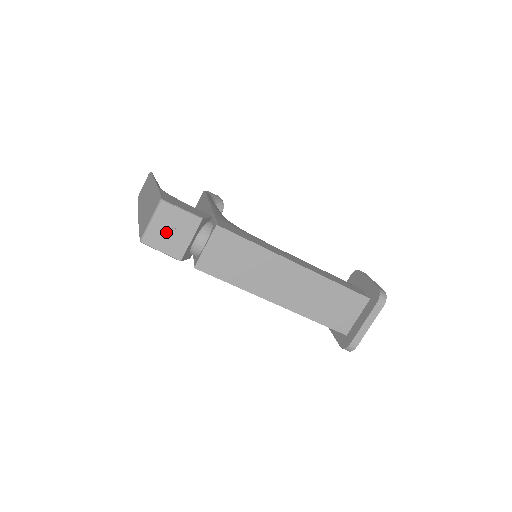
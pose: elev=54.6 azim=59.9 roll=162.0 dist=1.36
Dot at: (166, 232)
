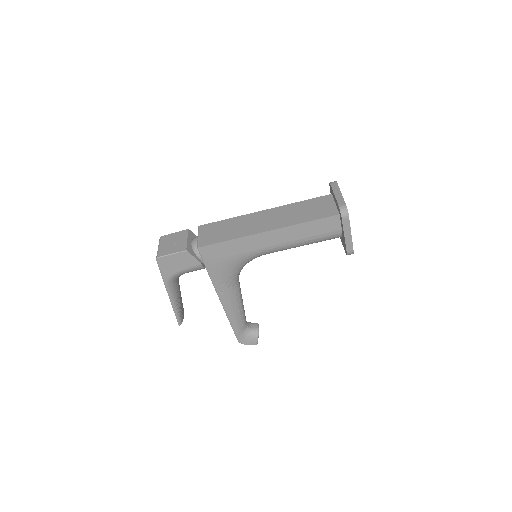
Dot at: (169, 245)
